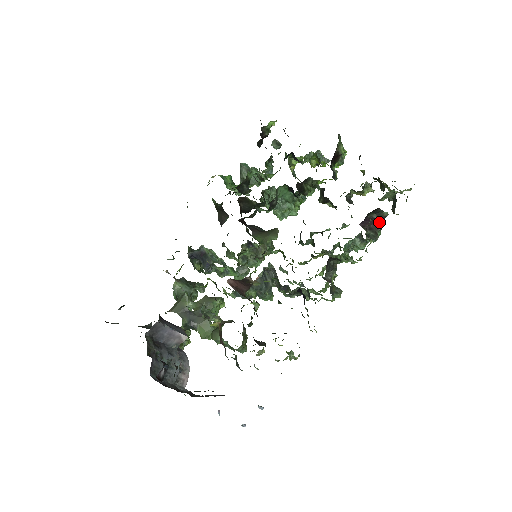
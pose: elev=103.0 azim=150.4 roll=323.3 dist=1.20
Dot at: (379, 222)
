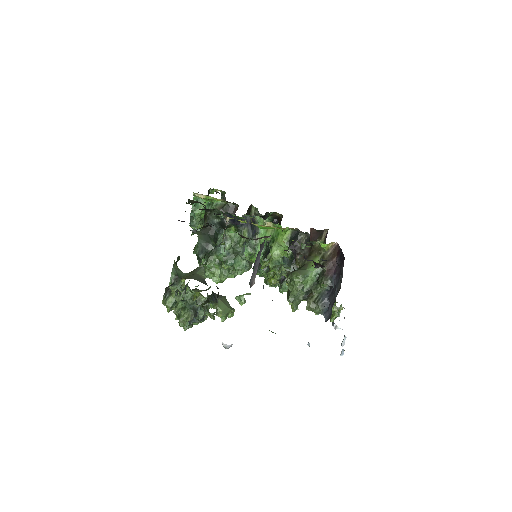
Dot at: occluded
